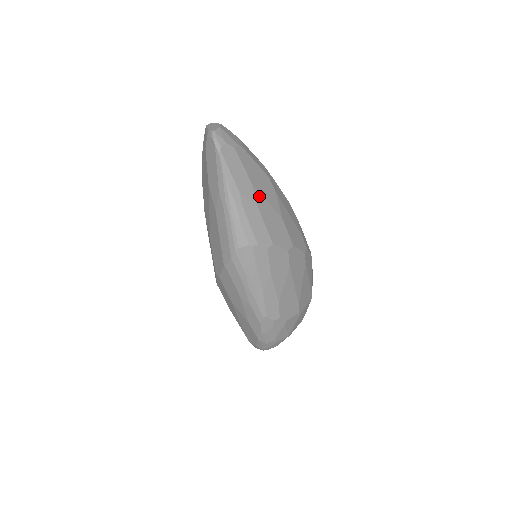
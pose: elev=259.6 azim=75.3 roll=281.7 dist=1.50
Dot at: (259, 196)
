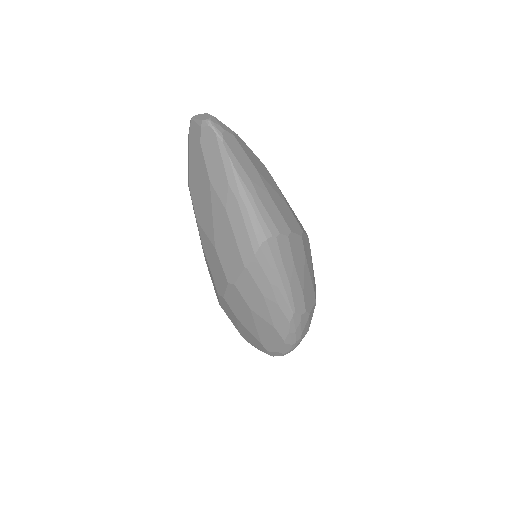
Dot at: (266, 183)
